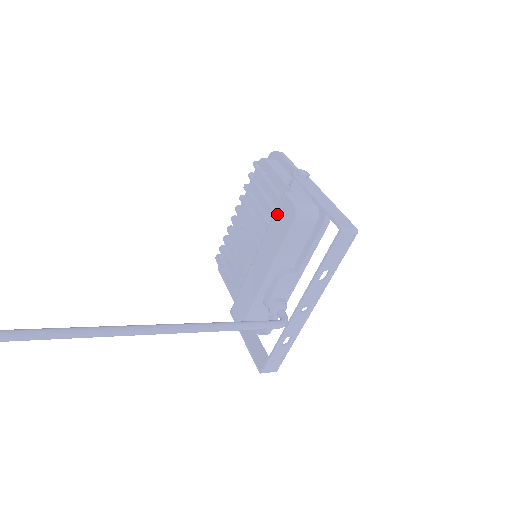
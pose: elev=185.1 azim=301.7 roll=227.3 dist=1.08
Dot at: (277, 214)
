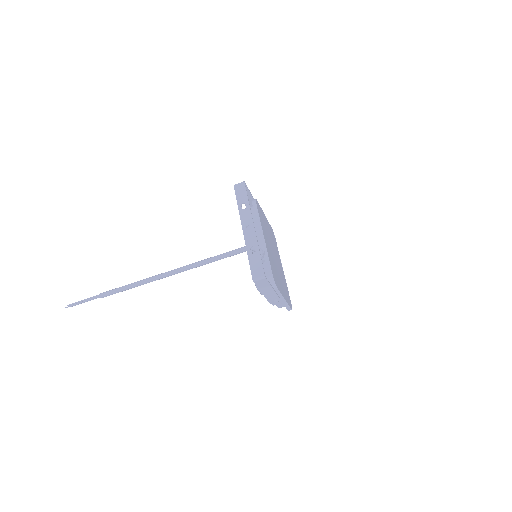
Dot at: occluded
